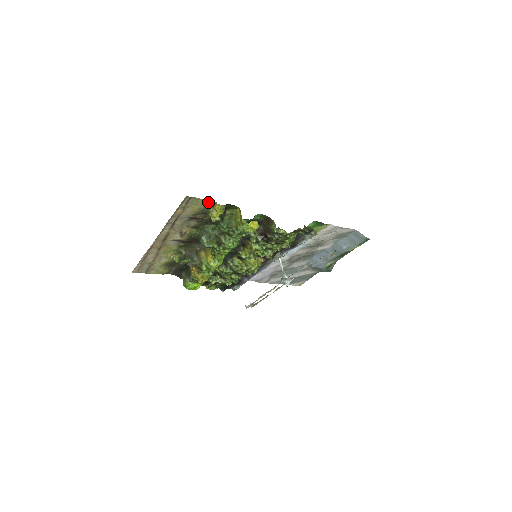
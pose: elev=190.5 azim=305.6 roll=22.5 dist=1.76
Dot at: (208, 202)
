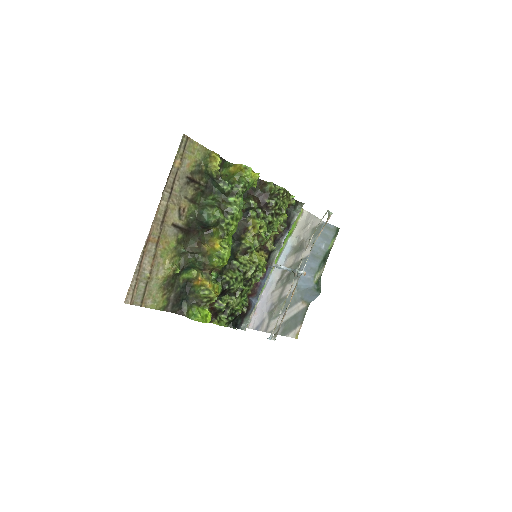
Dot at: (203, 150)
